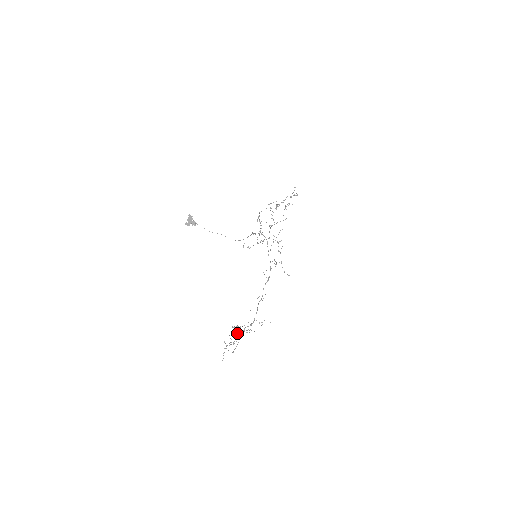
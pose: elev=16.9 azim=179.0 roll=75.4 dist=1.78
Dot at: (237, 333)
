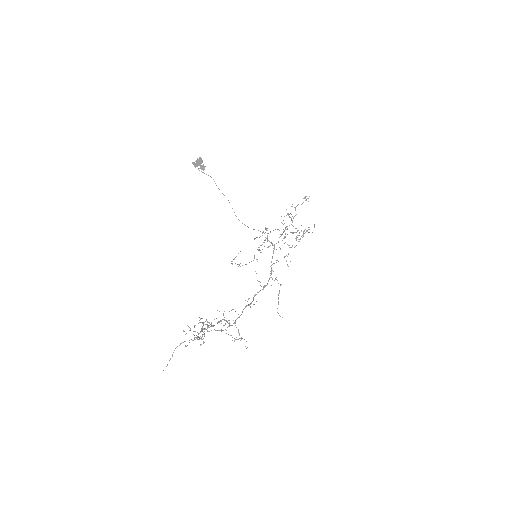
Dot at: (201, 337)
